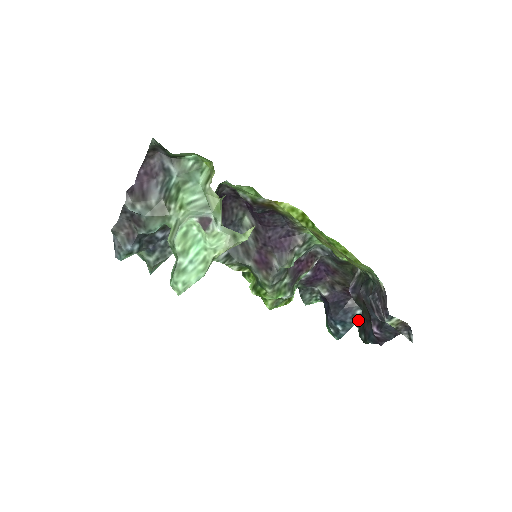
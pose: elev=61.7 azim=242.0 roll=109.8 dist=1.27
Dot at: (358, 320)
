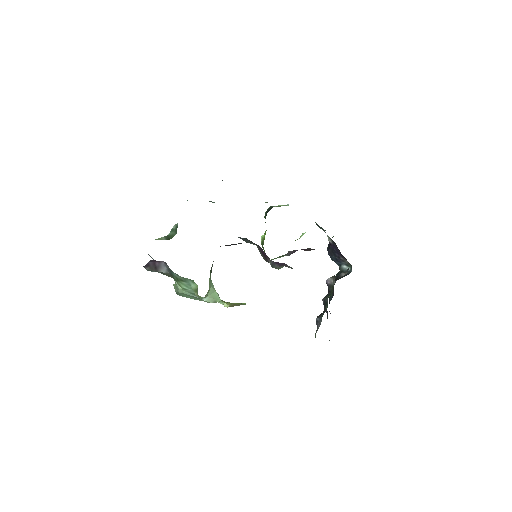
Dot at: (338, 274)
